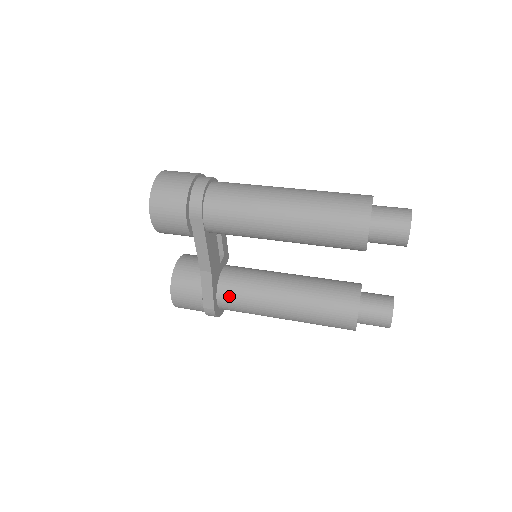
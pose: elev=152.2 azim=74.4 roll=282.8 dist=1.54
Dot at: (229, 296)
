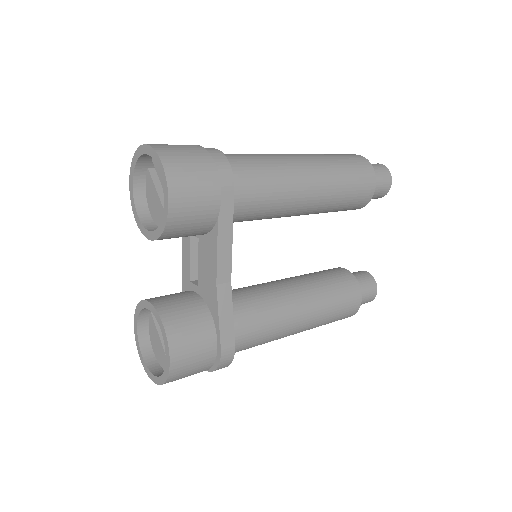
Dot at: (243, 321)
